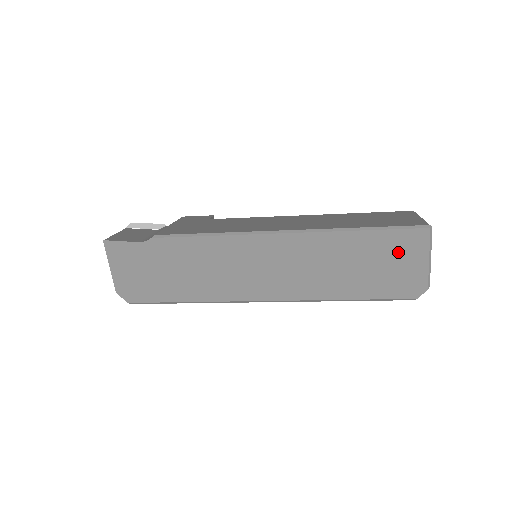
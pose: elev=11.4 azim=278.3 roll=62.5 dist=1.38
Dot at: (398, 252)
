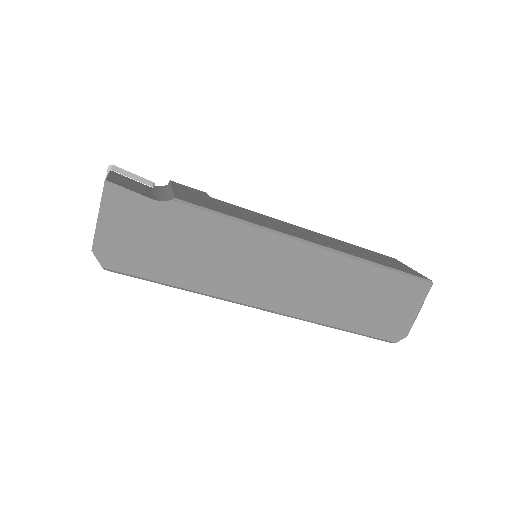
Dot at: (400, 297)
